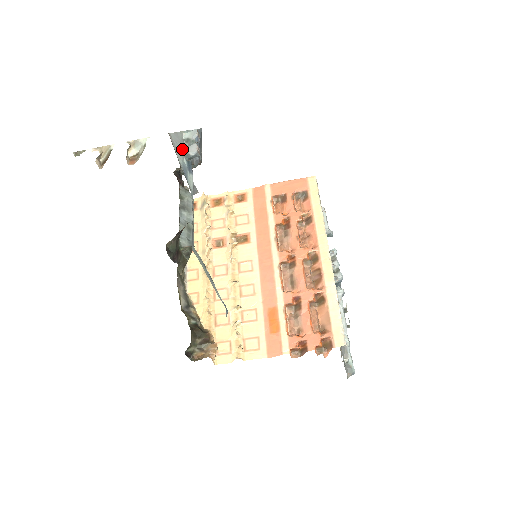
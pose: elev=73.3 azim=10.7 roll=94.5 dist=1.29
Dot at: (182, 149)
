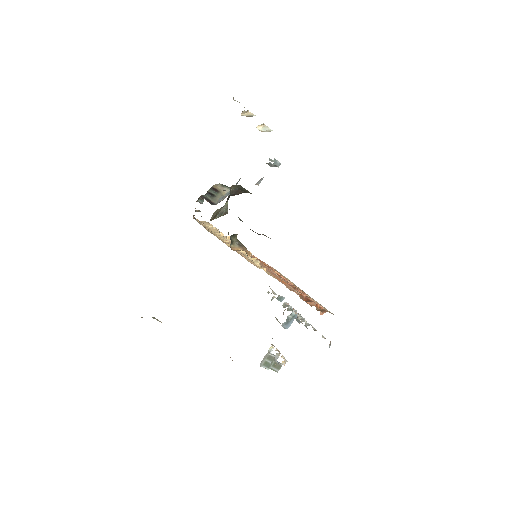
Dot at: occluded
